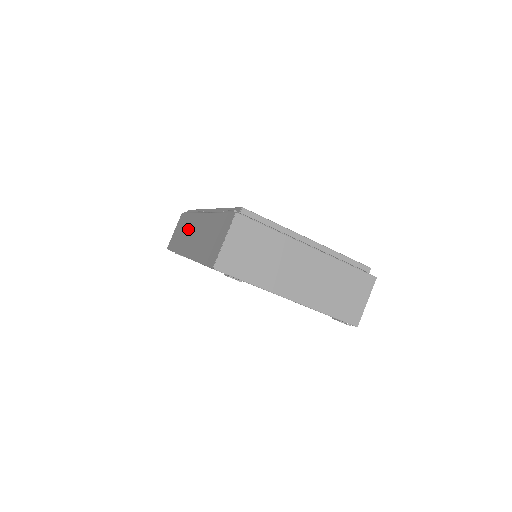
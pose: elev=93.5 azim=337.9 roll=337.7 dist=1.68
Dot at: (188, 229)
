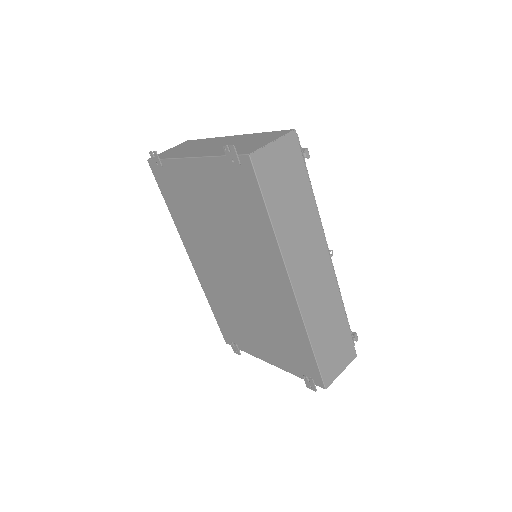
Dot at: occluded
